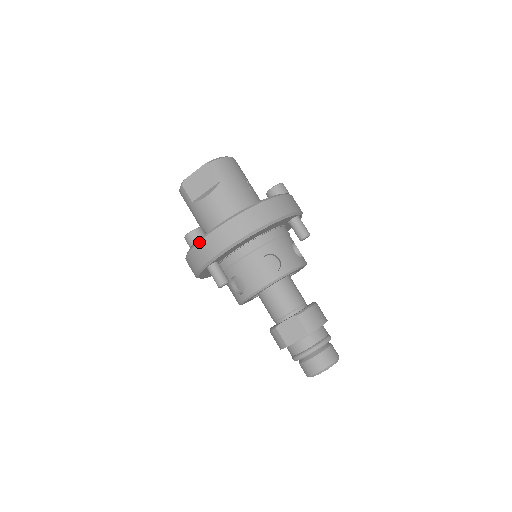
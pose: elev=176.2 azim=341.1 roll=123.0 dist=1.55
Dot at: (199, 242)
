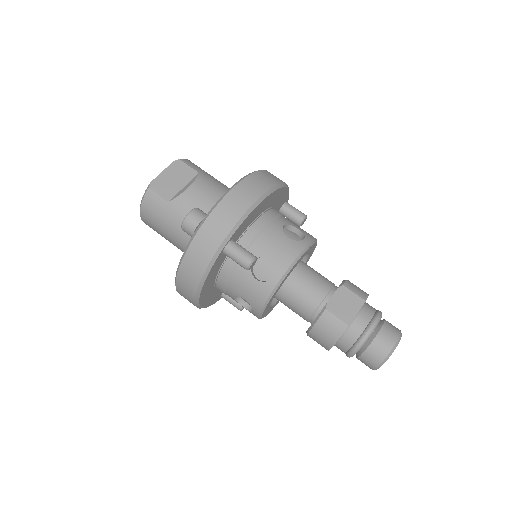
Dot at: (210, 214)
